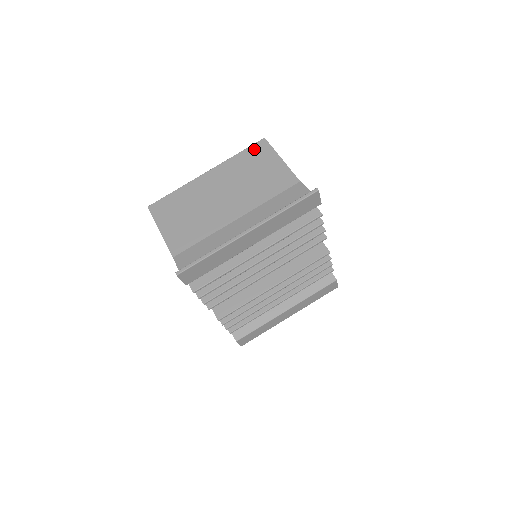
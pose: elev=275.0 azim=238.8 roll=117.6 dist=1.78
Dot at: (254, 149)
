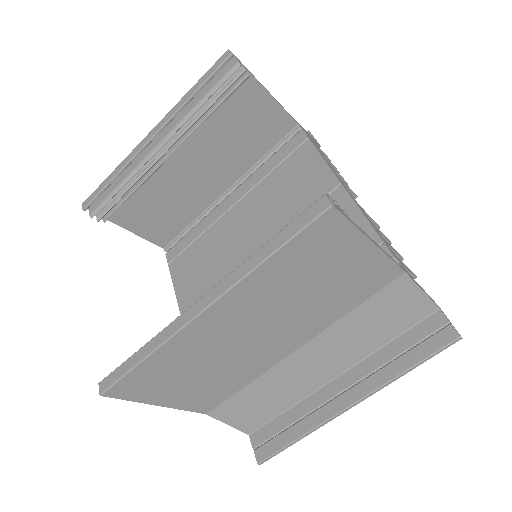
Dot at: (309, 240)
